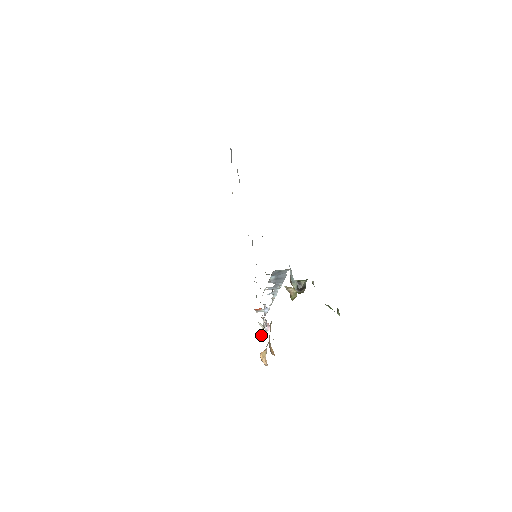
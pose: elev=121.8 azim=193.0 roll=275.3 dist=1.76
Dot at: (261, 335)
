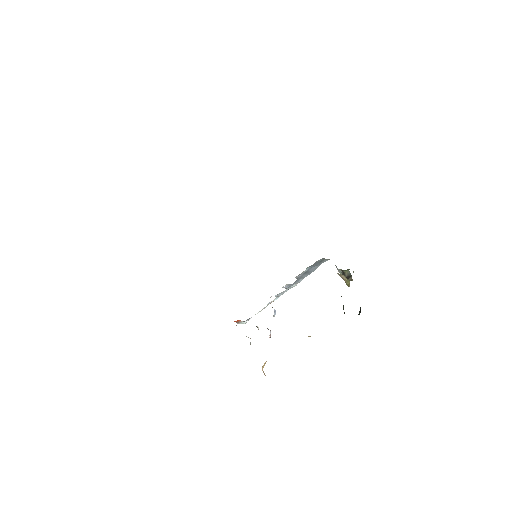
Dot at: occluded
